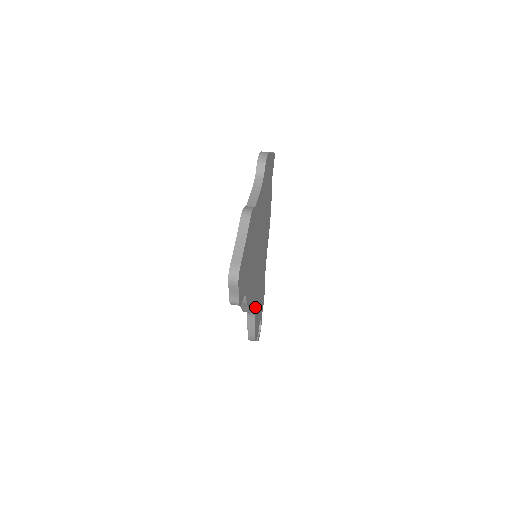
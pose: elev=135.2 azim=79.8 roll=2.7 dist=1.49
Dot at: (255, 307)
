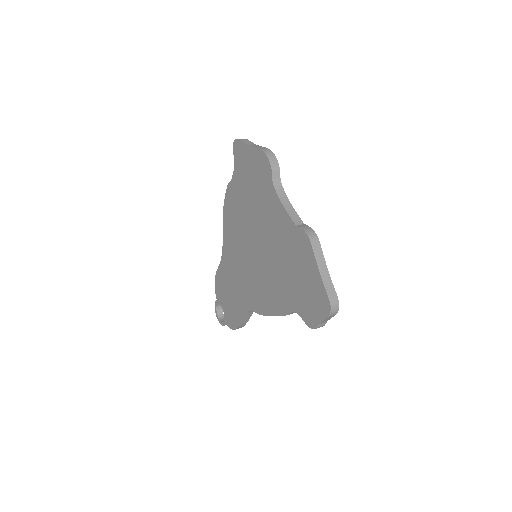
Dot at: occluded
